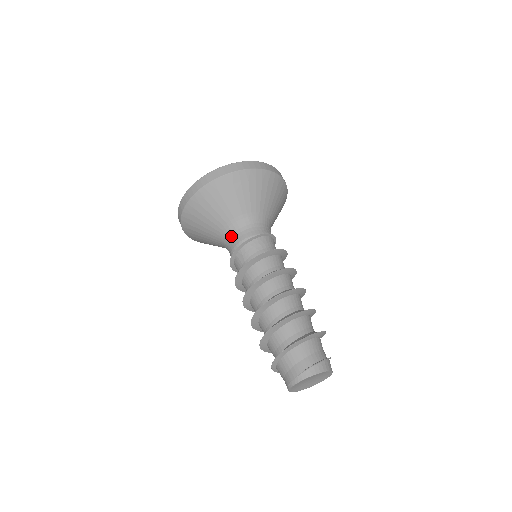
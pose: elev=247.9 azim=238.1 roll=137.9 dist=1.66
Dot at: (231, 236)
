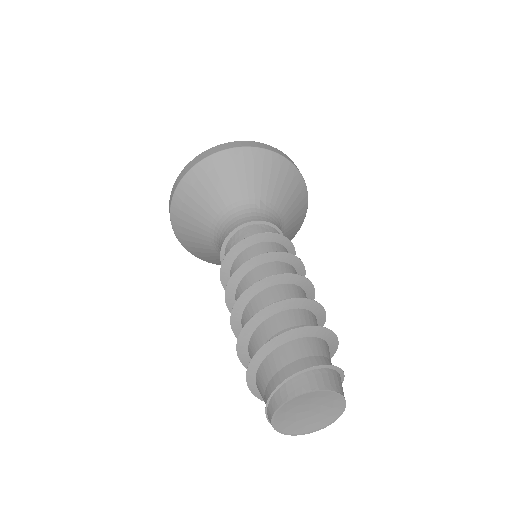
Dot at: occluded
